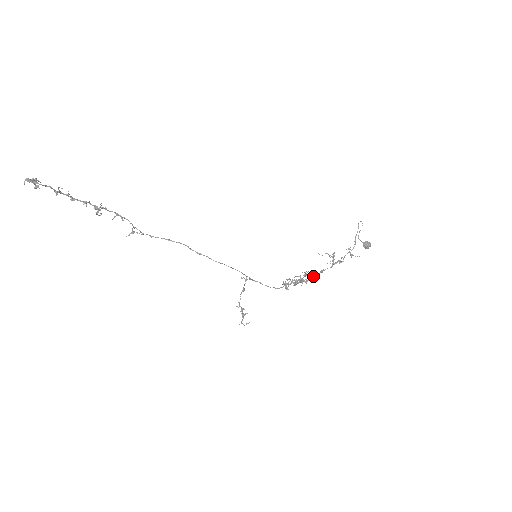
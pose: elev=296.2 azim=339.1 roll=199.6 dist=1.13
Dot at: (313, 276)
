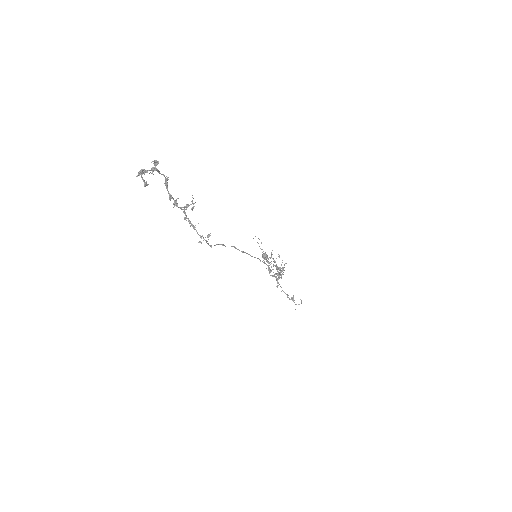
Dot at: occluded
